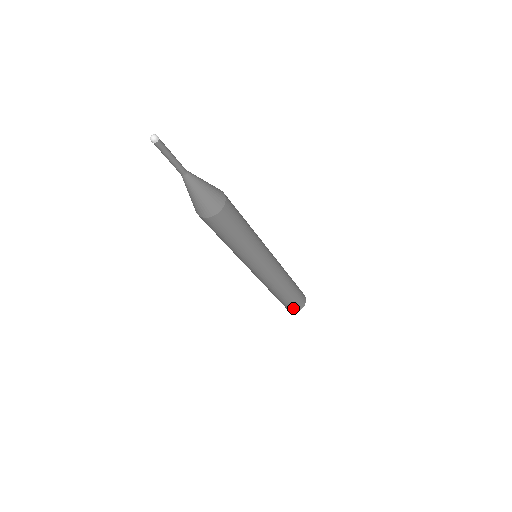
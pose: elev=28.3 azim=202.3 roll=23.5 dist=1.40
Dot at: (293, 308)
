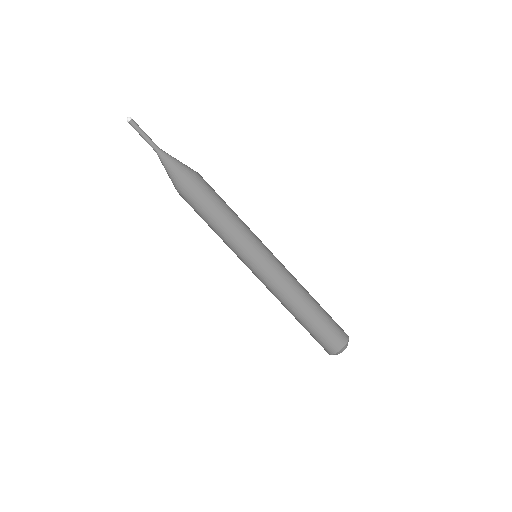
Dot at: (331, 343)
